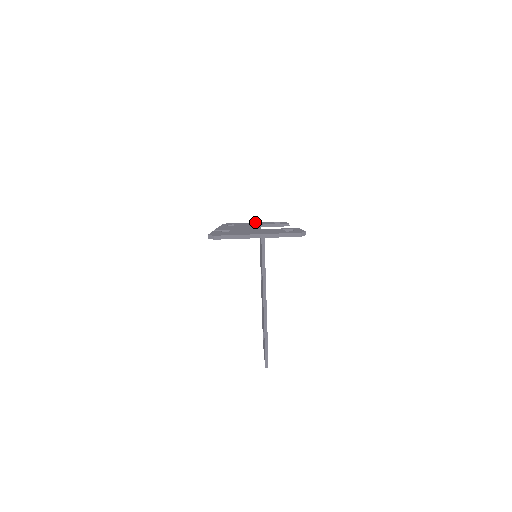
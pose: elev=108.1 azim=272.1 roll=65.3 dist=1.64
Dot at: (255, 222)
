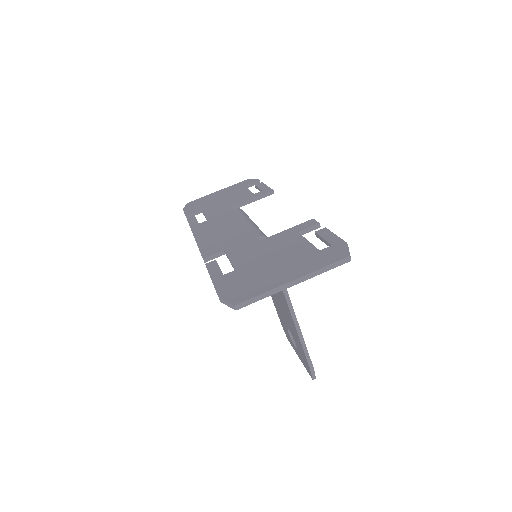
Dot at: (220, 191)
